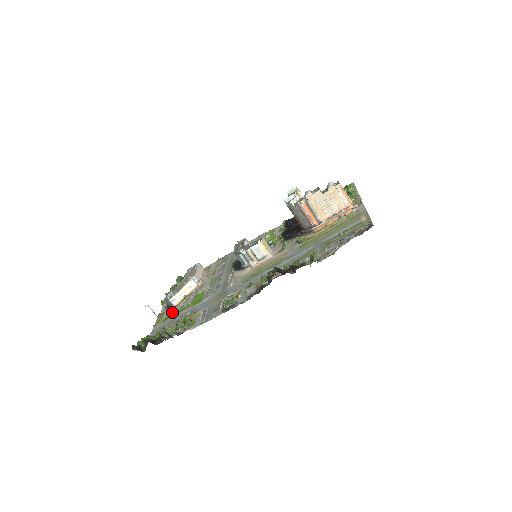
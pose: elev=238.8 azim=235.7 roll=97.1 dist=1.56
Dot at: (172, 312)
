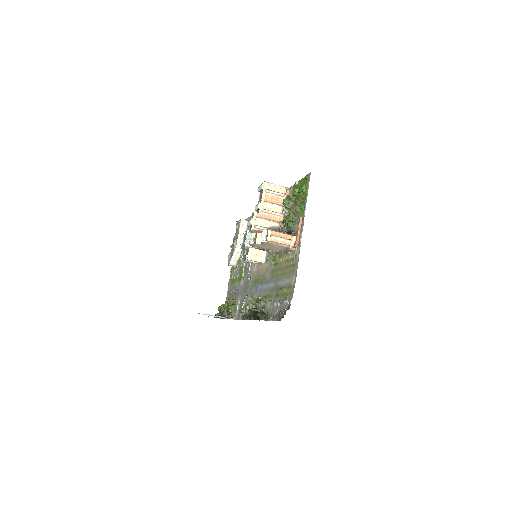
Dot at: (233, 275)
